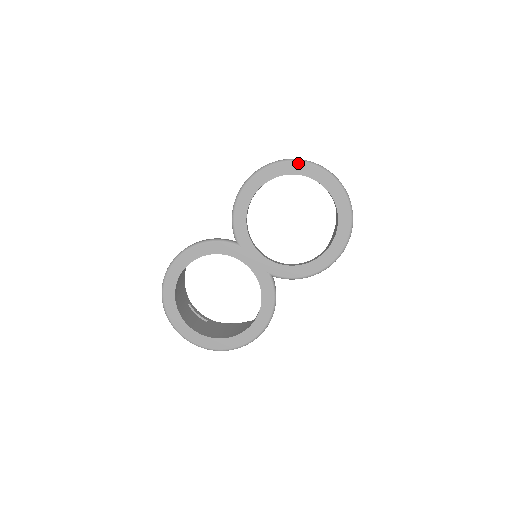
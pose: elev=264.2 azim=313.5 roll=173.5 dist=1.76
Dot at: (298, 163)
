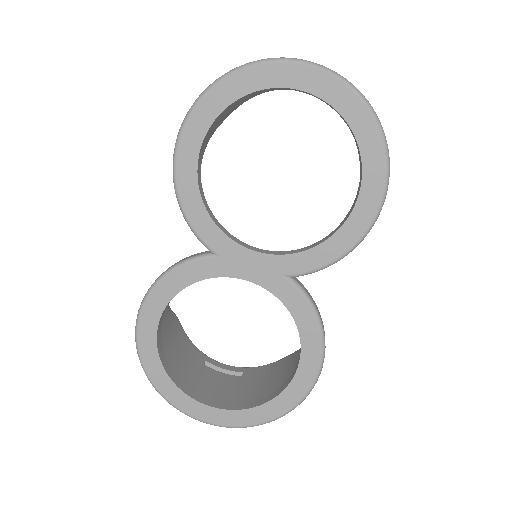
Dot at: (239, 74)
